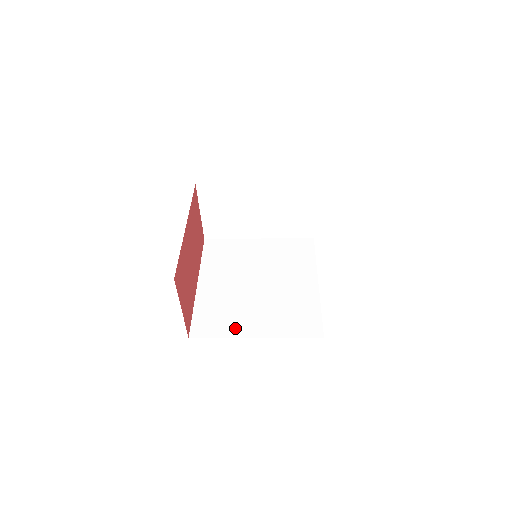
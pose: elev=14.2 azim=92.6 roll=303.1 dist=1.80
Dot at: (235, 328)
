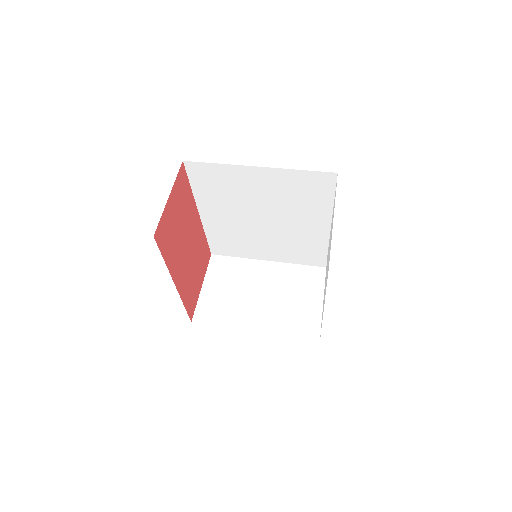
Dot at: (249, 253)
